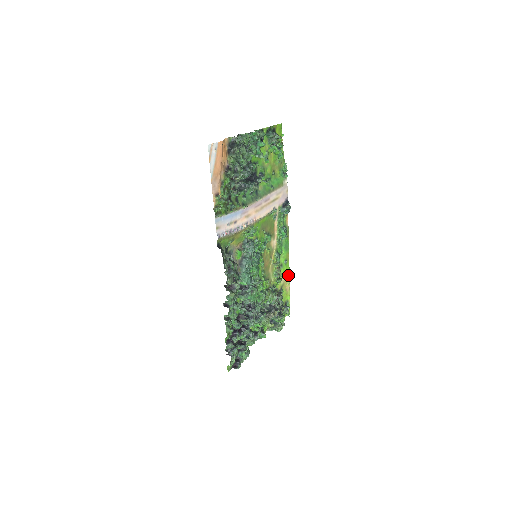
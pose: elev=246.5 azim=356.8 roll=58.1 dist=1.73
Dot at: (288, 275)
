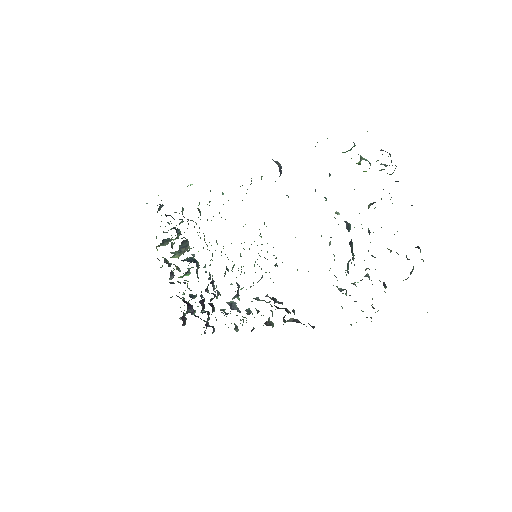
Dot at: occluded
